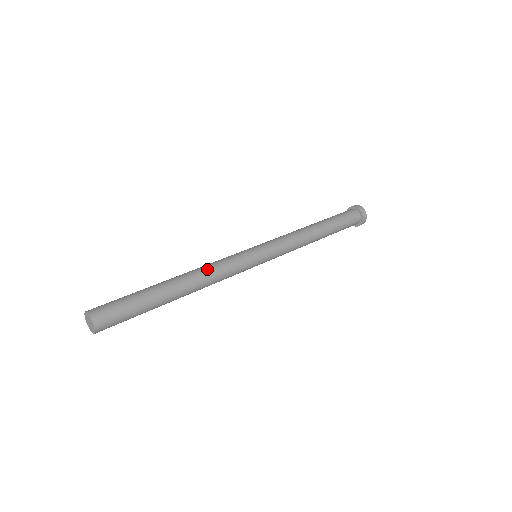
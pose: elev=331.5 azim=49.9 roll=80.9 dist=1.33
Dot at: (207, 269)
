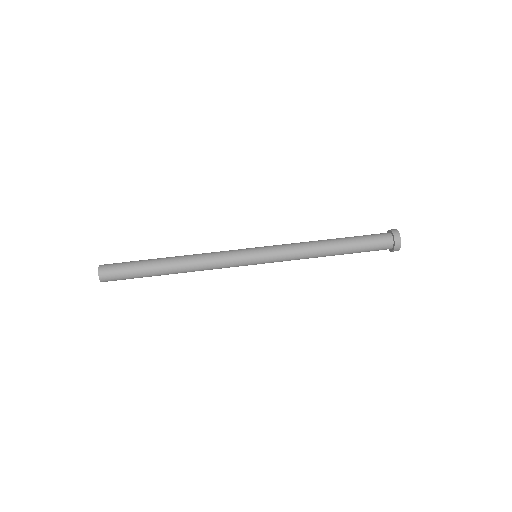
Dot at: (201, 265)
